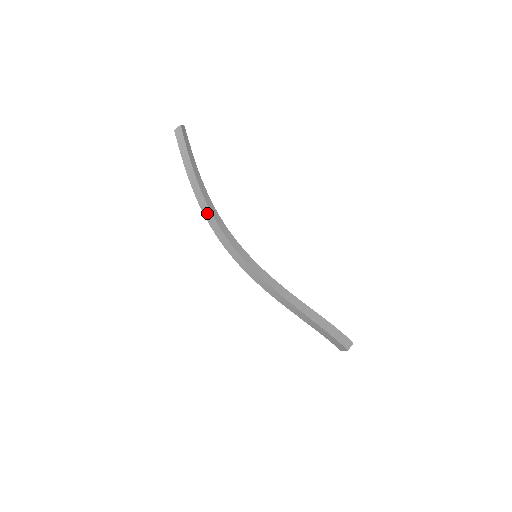
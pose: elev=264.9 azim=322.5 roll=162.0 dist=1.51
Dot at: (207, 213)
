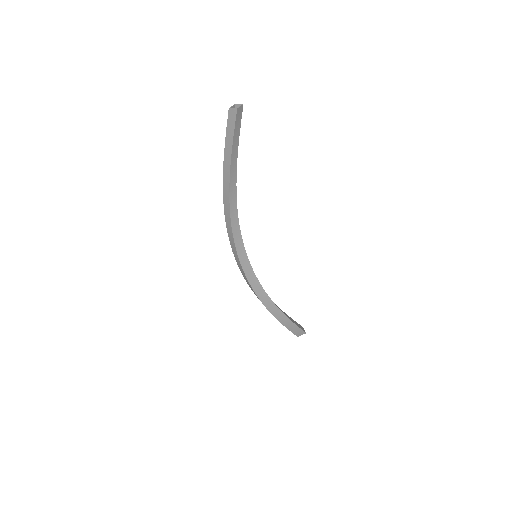
Dot at: (226, 208)
